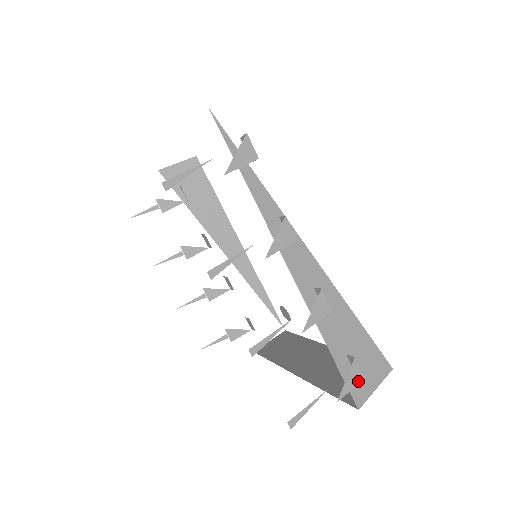
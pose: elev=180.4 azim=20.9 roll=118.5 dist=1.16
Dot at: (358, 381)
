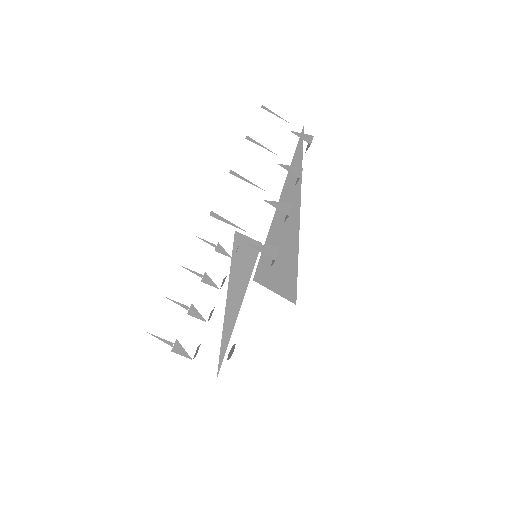
Dot at: (270, 256)
